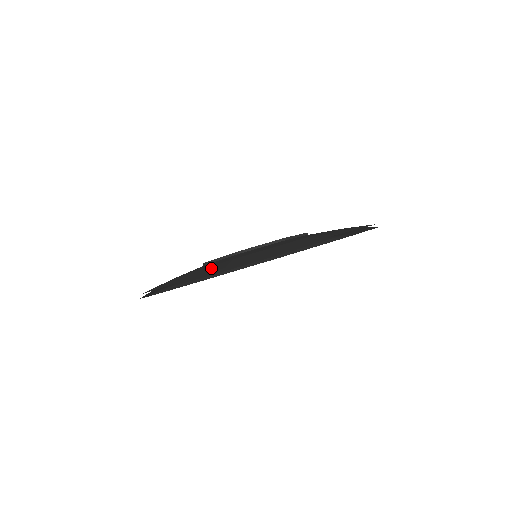
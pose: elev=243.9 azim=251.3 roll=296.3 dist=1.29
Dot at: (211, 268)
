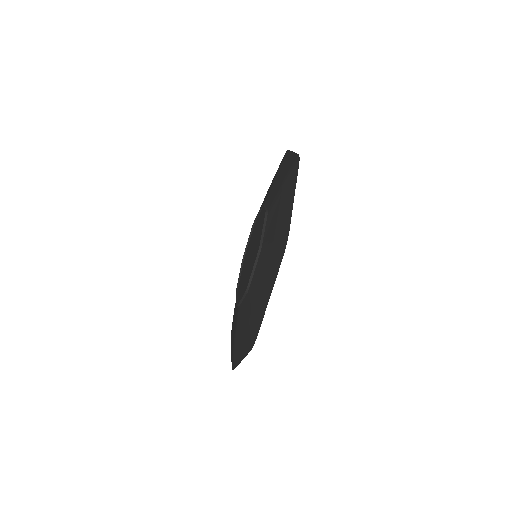
Dot at: (274, 260)
